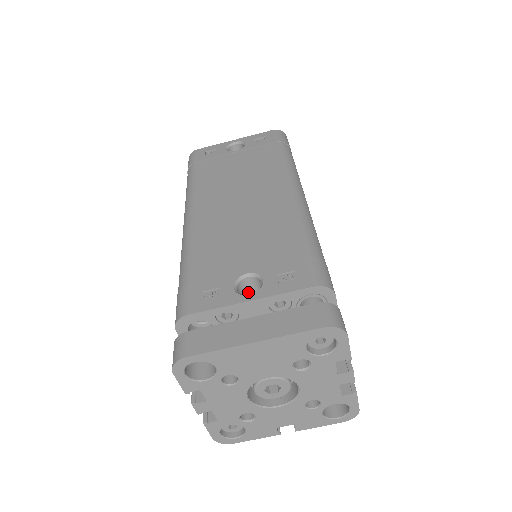
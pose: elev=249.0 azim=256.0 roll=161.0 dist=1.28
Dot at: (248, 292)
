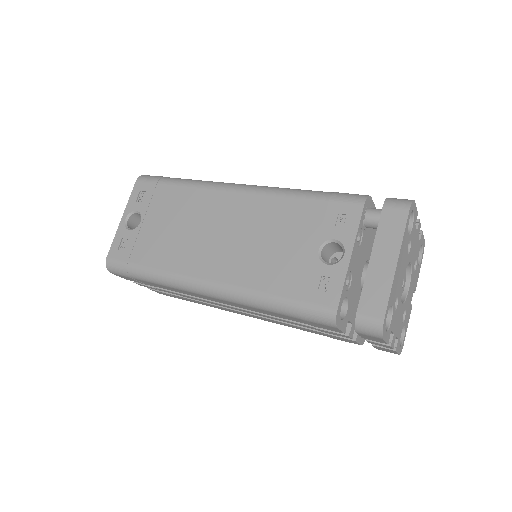
Dot at: (326, 261)
